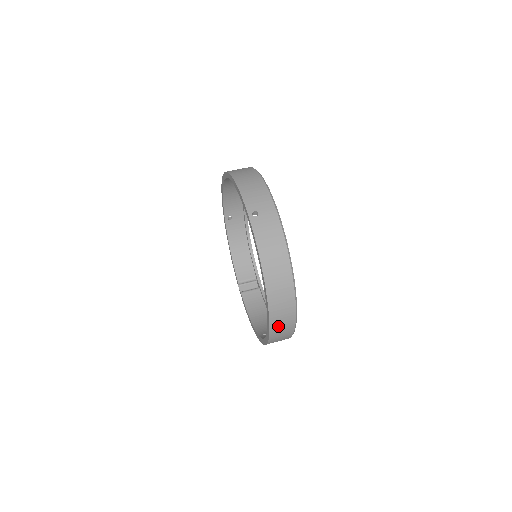
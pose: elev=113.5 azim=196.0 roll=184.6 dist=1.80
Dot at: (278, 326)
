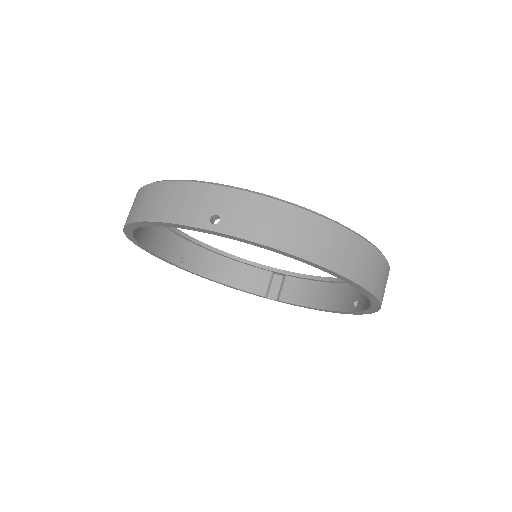
Dot at: (377, 283)
